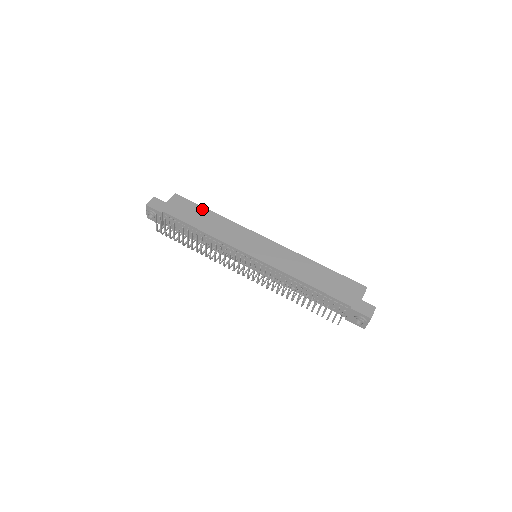
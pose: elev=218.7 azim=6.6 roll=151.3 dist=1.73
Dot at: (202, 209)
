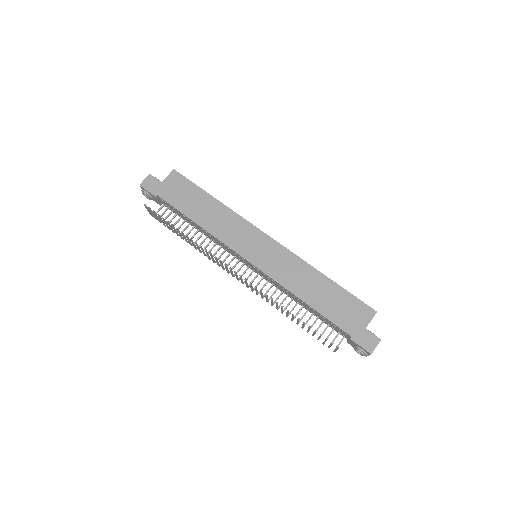
Dot at: (201, 193)
